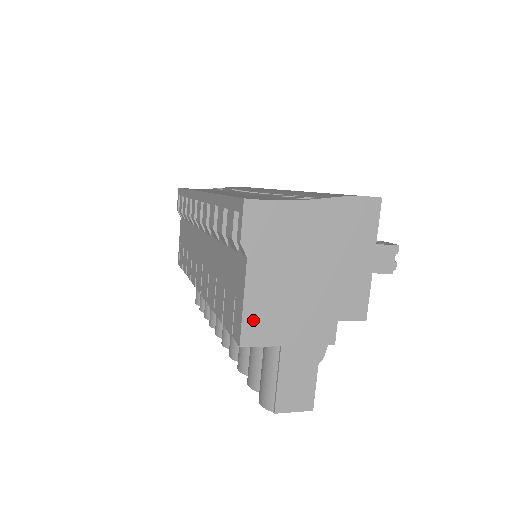
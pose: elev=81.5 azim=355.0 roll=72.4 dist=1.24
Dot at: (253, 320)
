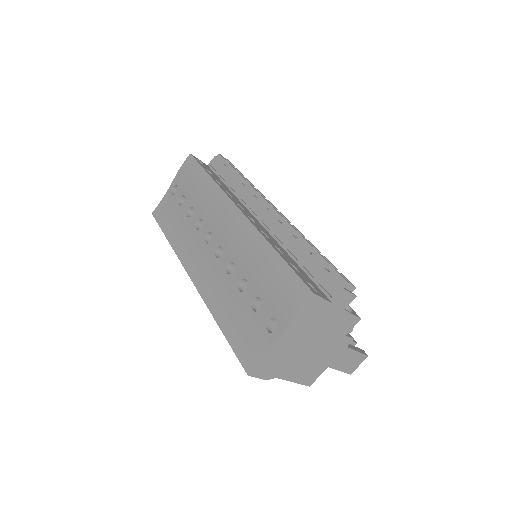
Dot at: (305, 379)
